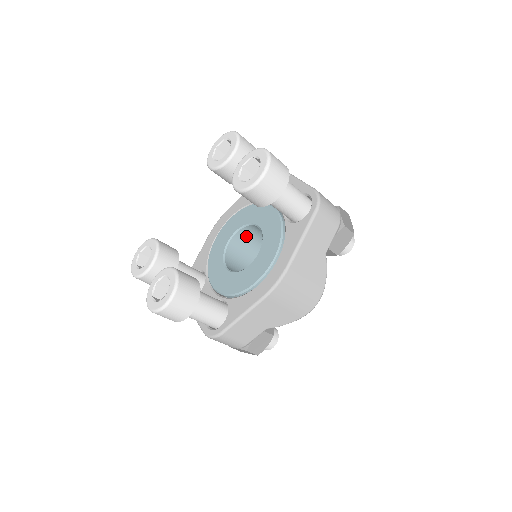
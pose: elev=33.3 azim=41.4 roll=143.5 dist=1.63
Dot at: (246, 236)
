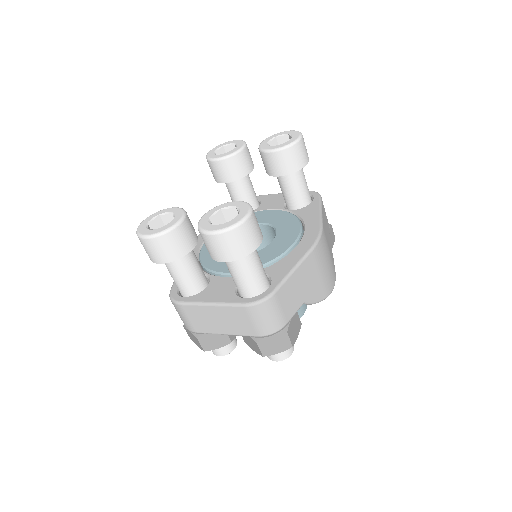
Dot at: occluded
